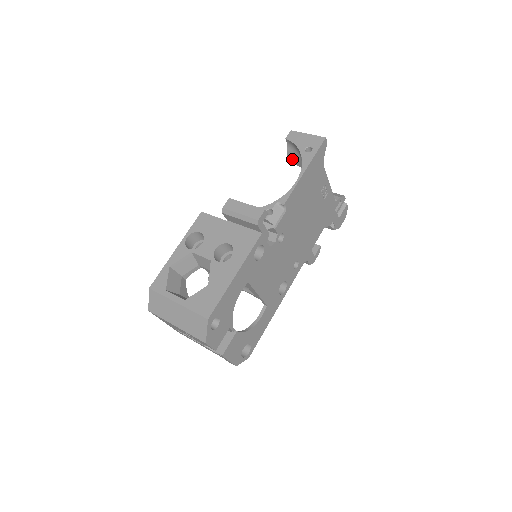
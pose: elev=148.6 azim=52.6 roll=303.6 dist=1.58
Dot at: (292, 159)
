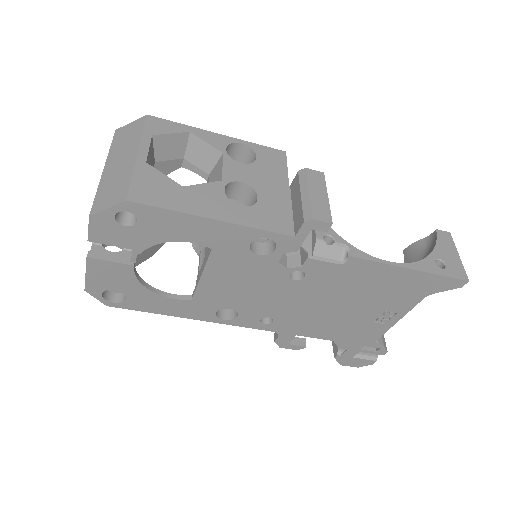
Dot at: (411, 252)
